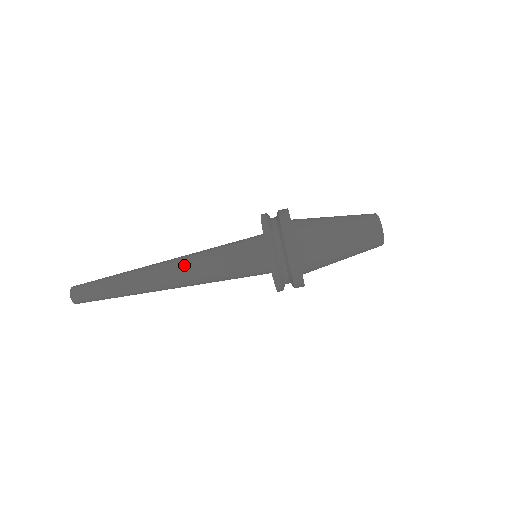
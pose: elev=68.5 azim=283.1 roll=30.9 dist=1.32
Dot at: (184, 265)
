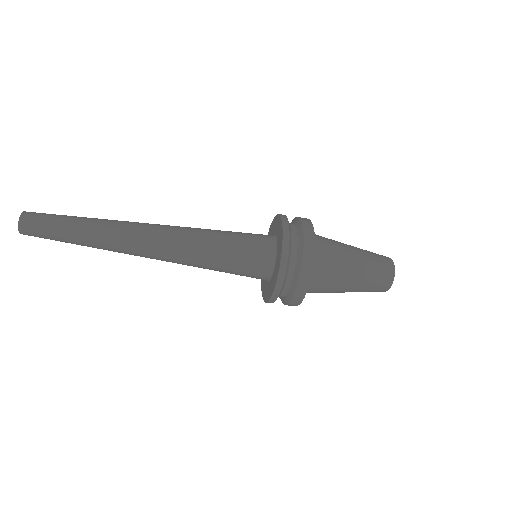
Dot at: (174, 255)
